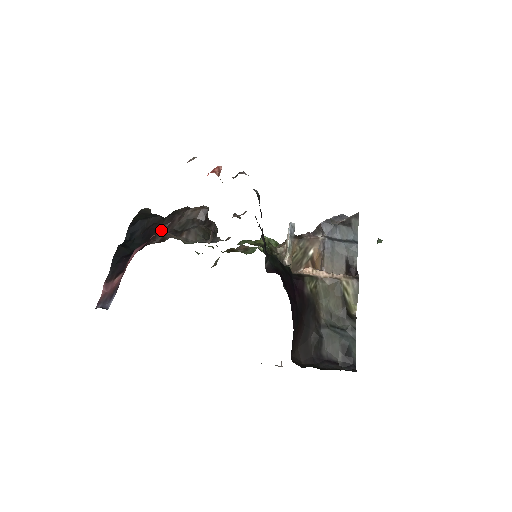
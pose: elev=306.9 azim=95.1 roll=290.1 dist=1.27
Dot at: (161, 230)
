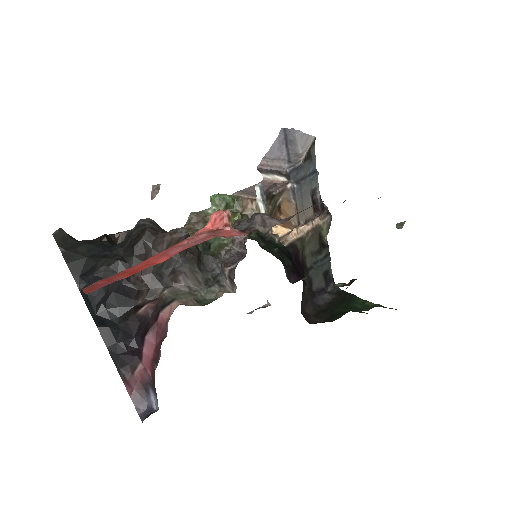
Dot at: (139, 282)
